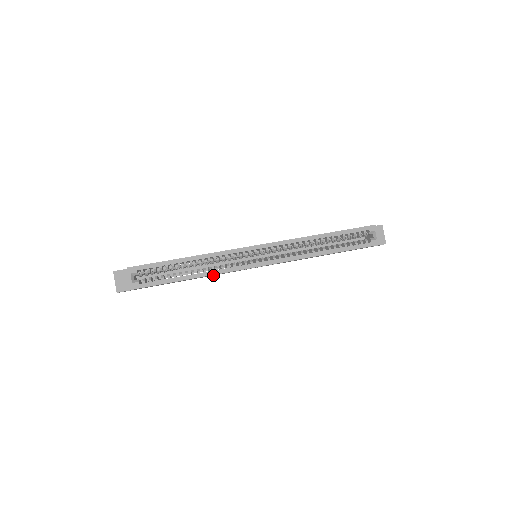
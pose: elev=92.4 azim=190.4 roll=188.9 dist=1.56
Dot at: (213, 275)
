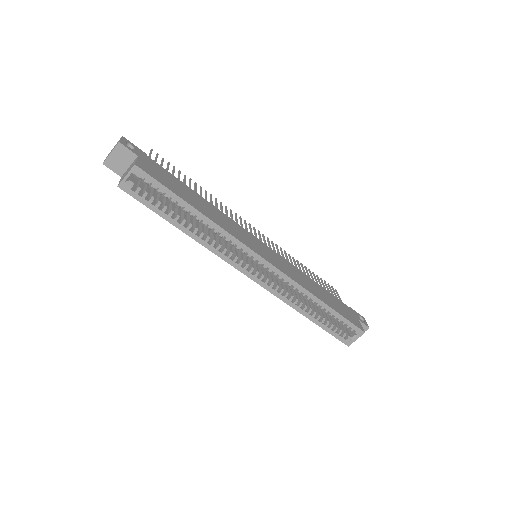
Dot at: occluded
